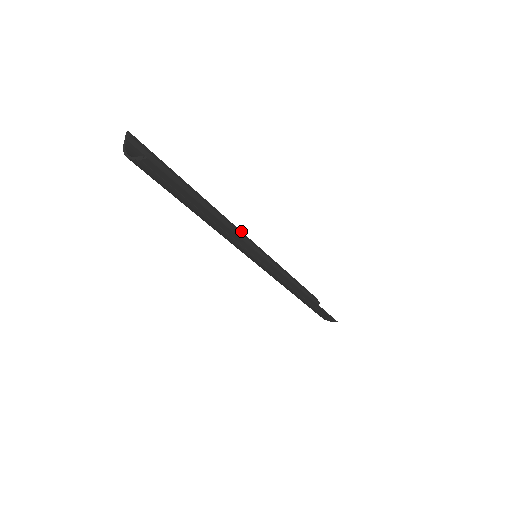
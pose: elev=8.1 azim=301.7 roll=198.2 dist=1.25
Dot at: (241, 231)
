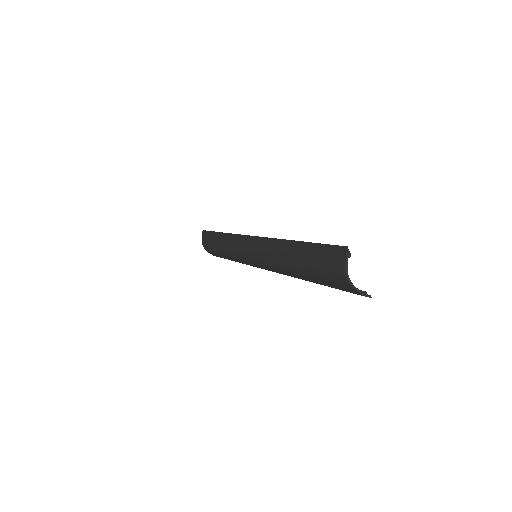
Dot at: (258, 236)
